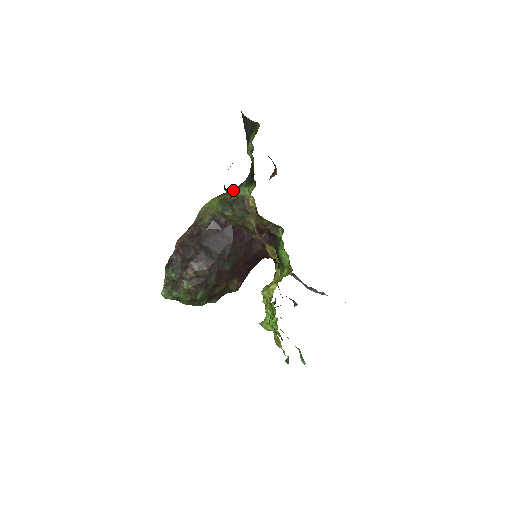
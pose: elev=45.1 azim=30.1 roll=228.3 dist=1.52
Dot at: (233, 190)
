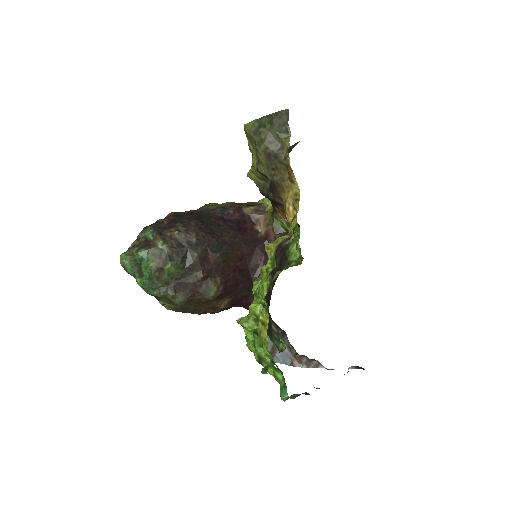
Dot at: occluded
